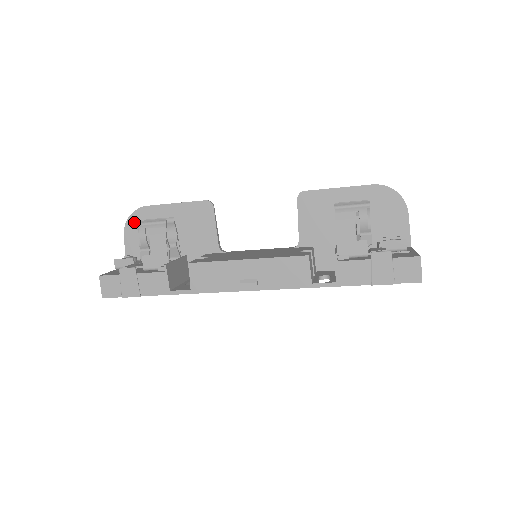
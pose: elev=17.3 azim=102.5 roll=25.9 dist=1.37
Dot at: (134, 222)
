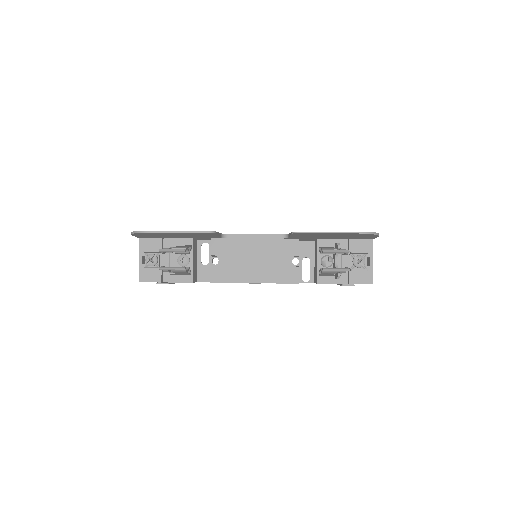
Dot at: (140, 234)
